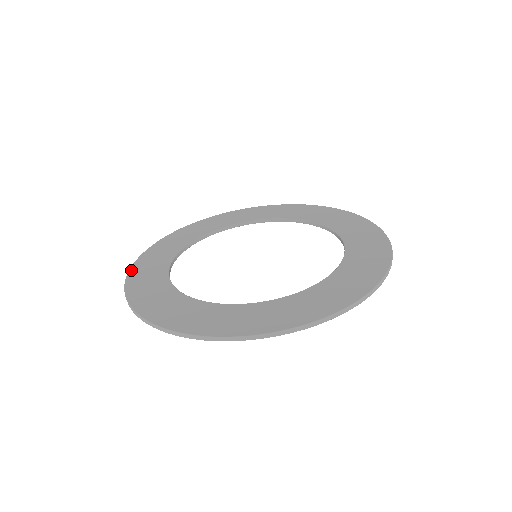
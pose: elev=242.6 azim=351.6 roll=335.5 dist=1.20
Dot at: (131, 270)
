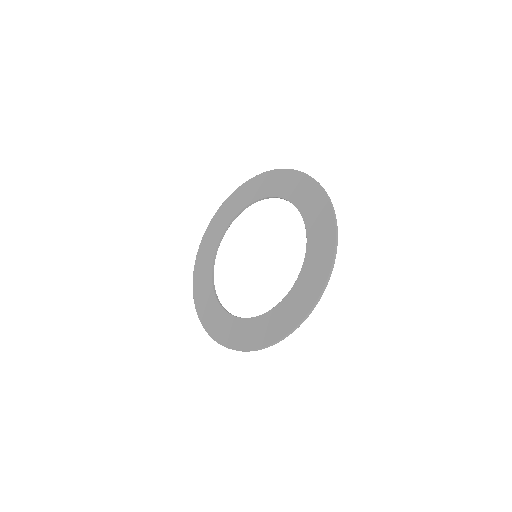
Dot at: (211, 221)
